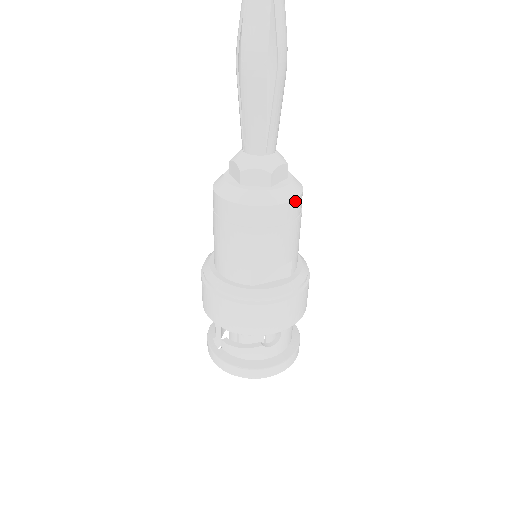
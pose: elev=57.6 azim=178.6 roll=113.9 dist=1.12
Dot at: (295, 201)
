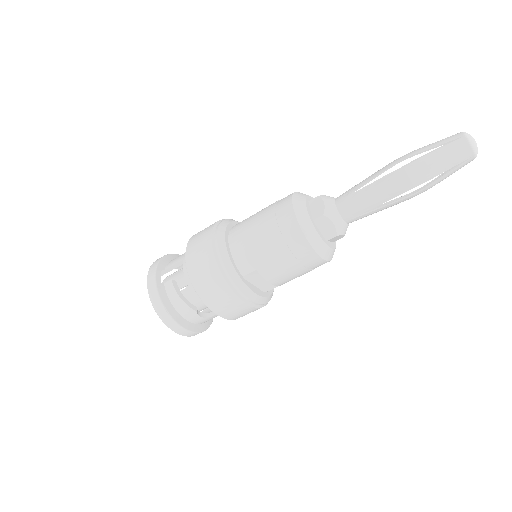
Dot at: occluded
